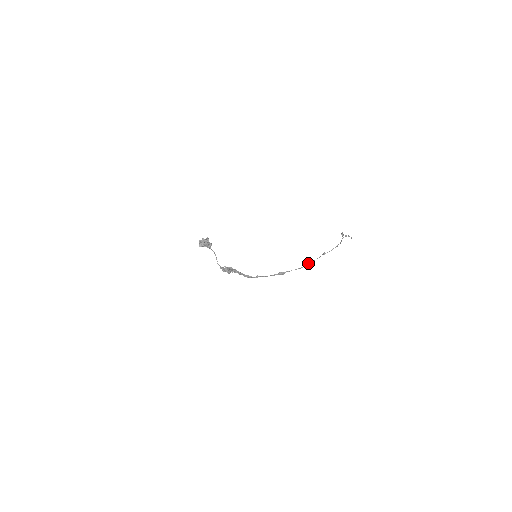
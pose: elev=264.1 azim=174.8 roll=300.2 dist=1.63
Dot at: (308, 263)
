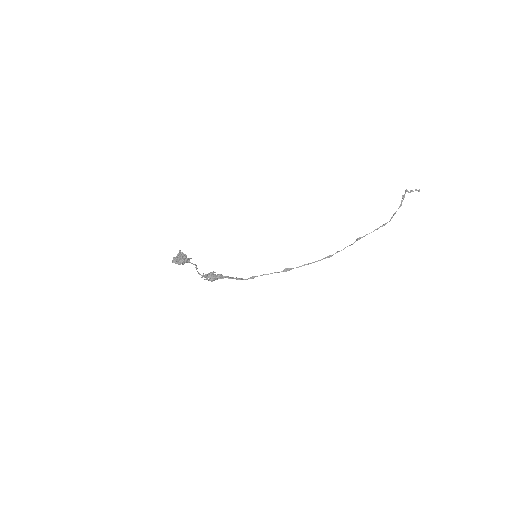
Dot at: (329, 256)
